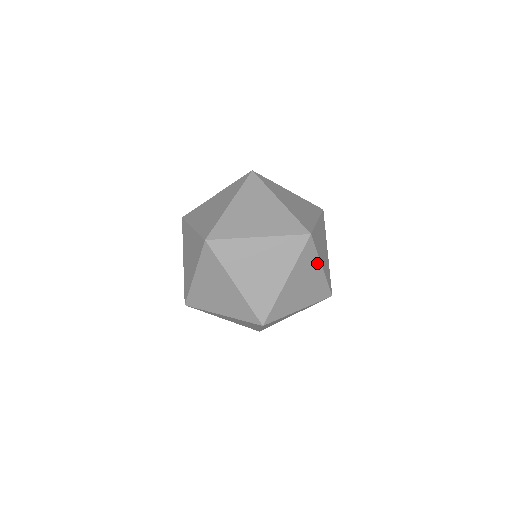
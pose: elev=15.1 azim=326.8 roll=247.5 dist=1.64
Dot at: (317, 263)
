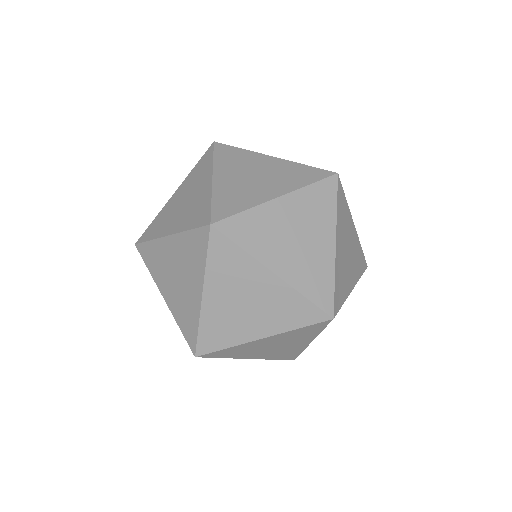
Dot at: (310, 338)
